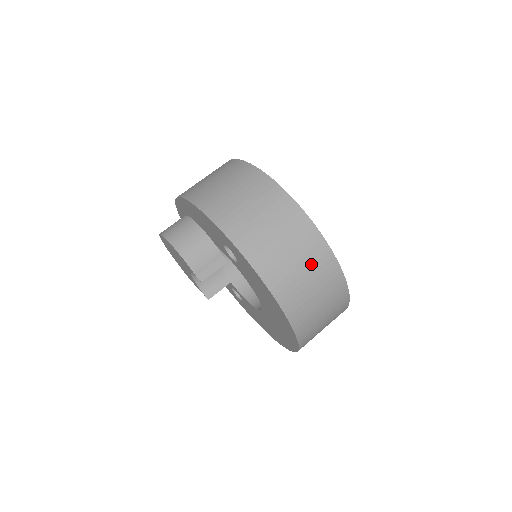
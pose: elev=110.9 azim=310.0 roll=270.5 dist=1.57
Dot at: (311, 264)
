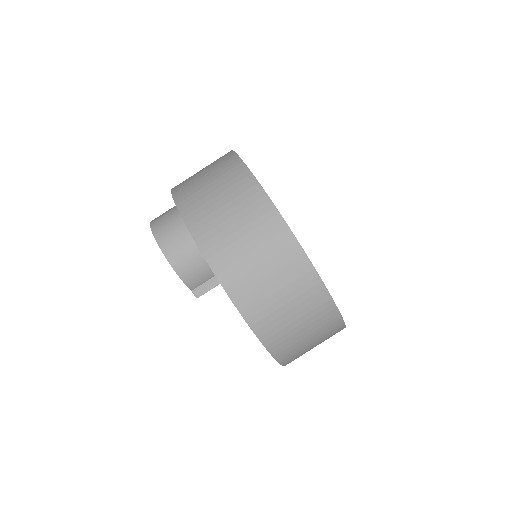
Dot at: (317, 329)
